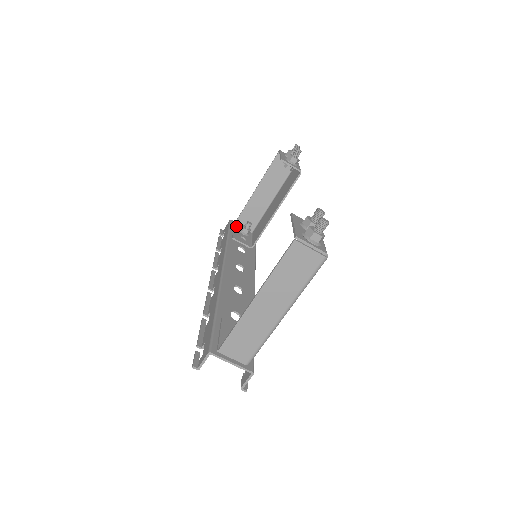
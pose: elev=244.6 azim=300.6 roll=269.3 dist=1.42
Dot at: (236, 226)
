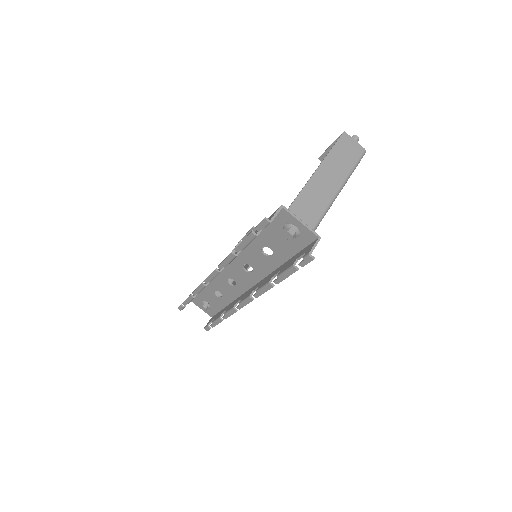
Dot at: occluded
